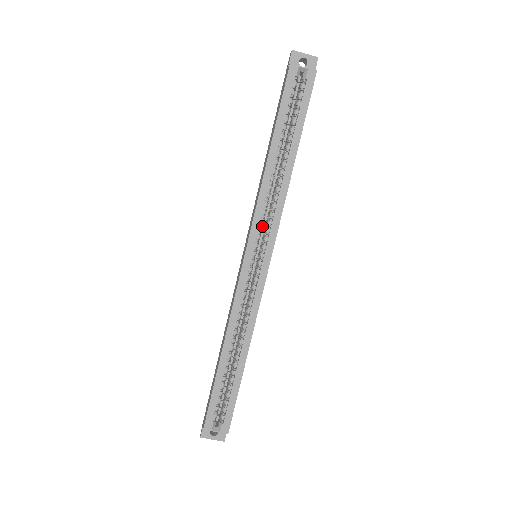
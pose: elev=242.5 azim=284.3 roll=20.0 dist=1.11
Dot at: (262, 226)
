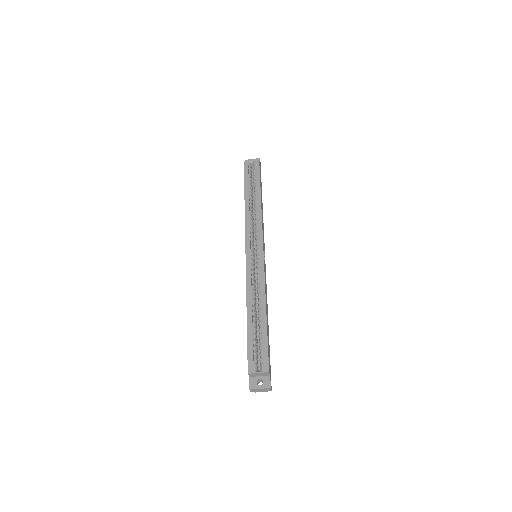
Dot at: (253, 236)
